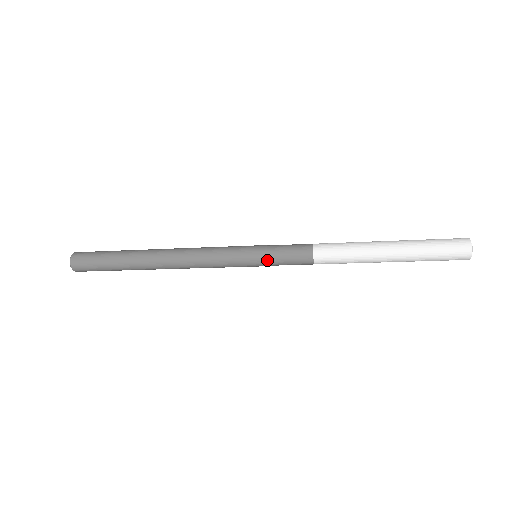
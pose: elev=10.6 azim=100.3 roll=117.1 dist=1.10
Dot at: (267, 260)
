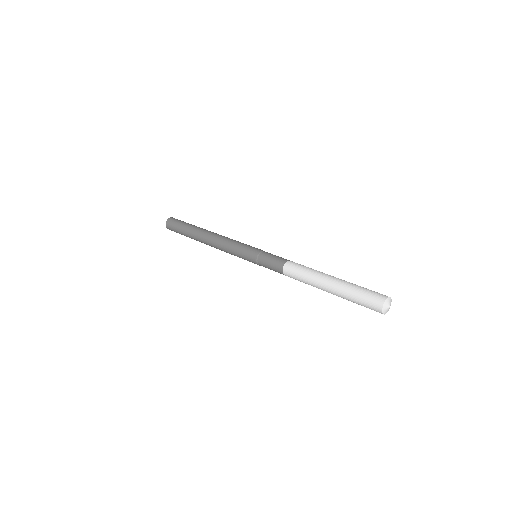
Dot at: (259, 265)
